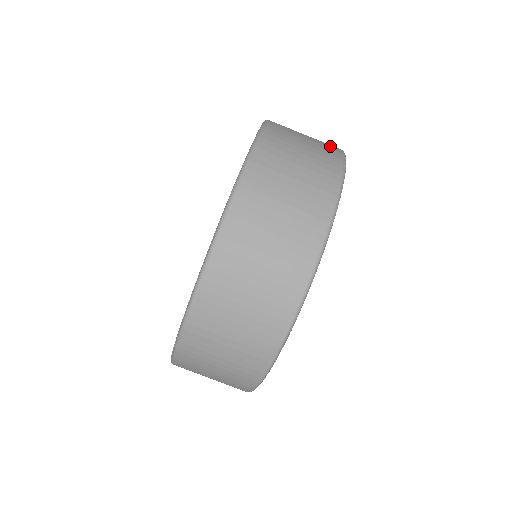
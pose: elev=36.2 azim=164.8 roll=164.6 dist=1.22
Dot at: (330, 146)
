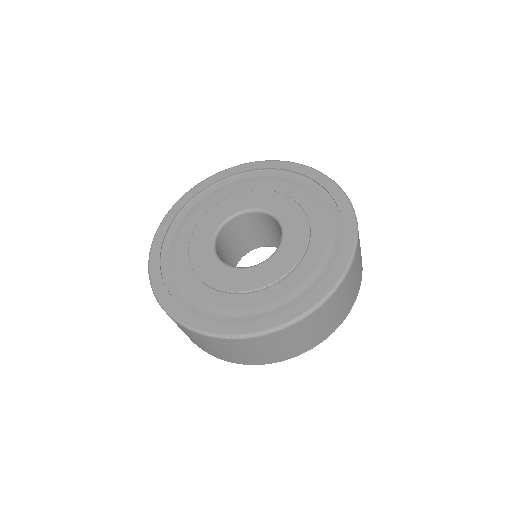
Dot at: occluded
